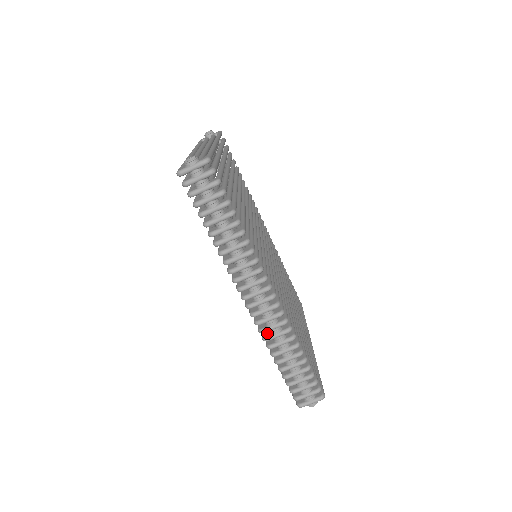
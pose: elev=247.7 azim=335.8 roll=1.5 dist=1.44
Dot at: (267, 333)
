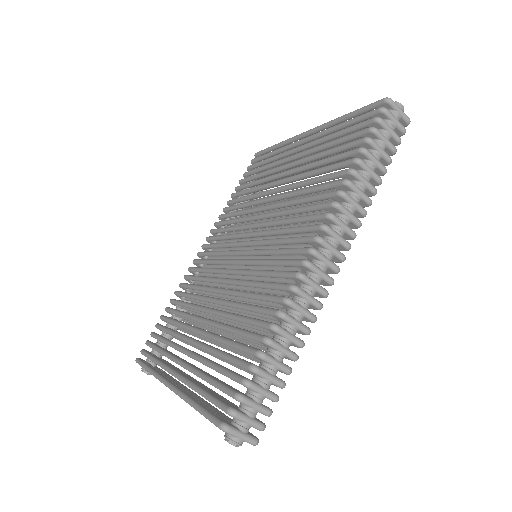
Dot at: (290, 299)
